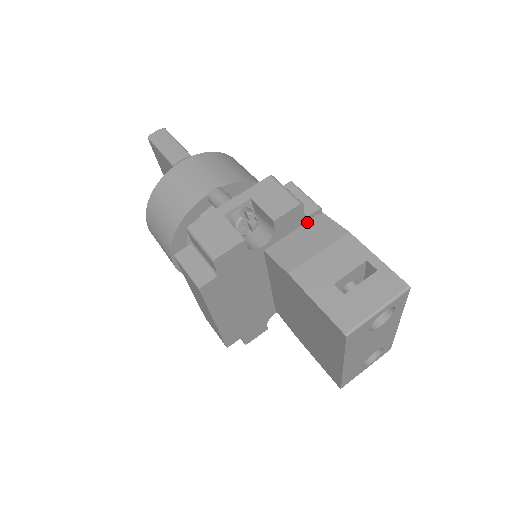
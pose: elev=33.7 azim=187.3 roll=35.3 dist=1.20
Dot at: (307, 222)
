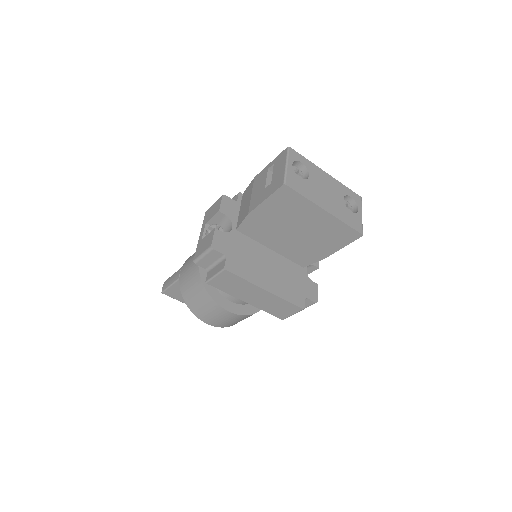
Dot at: (241, 203)
